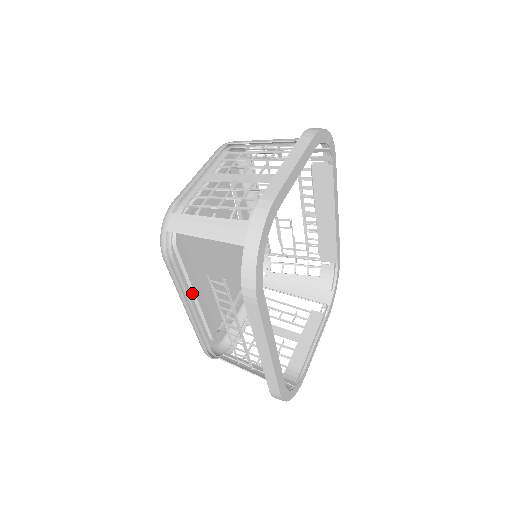
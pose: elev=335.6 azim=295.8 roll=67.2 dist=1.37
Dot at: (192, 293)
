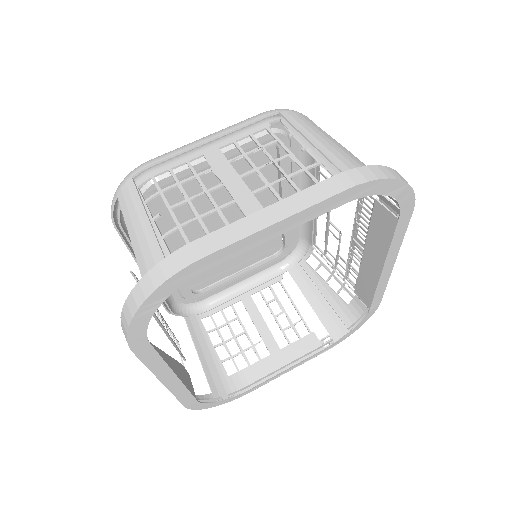
Dot at: occluded
